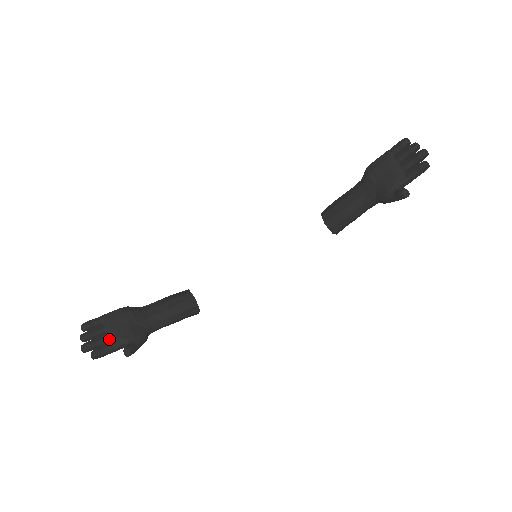
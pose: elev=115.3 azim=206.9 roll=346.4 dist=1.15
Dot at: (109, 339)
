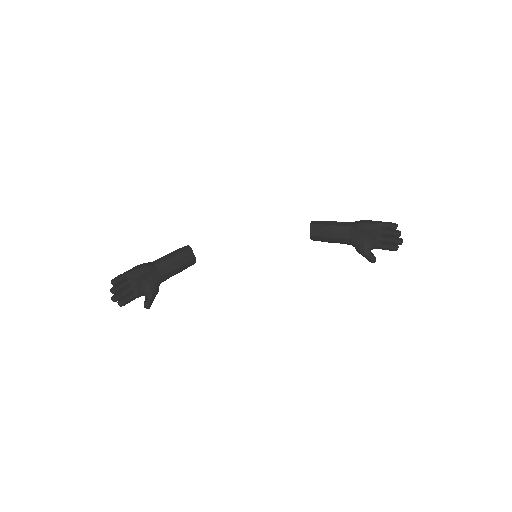
Dot at: (132, 292)
